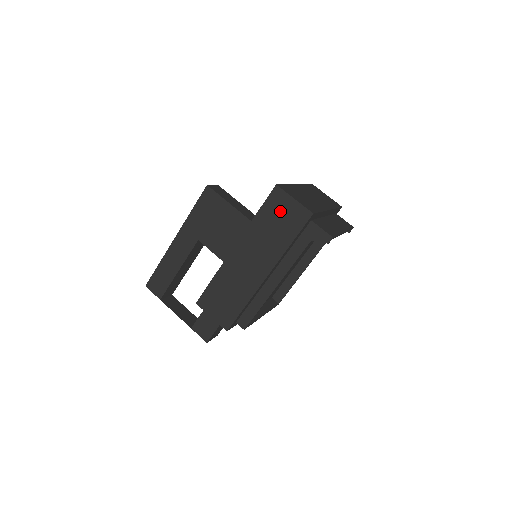
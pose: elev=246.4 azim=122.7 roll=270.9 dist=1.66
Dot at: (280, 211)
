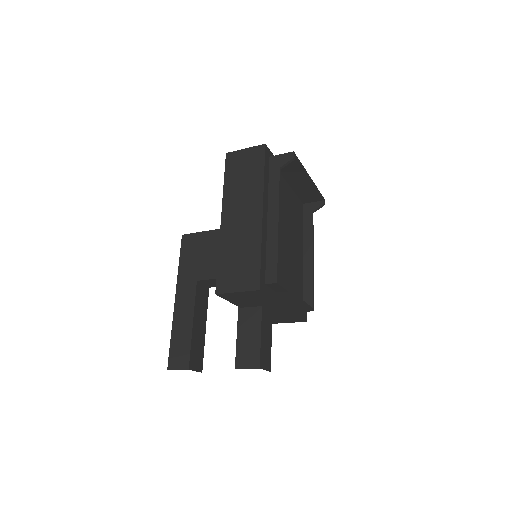
Dot at: (240, 164)
